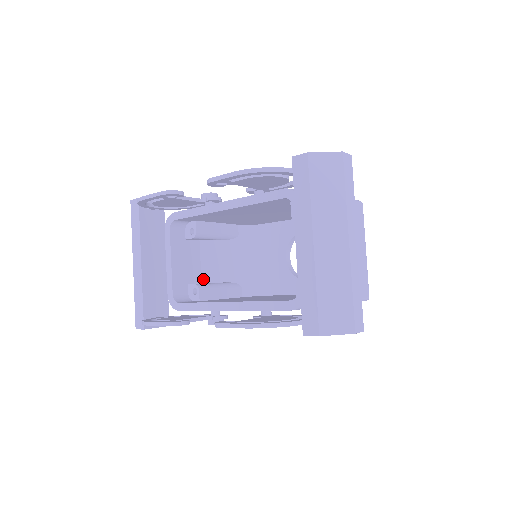
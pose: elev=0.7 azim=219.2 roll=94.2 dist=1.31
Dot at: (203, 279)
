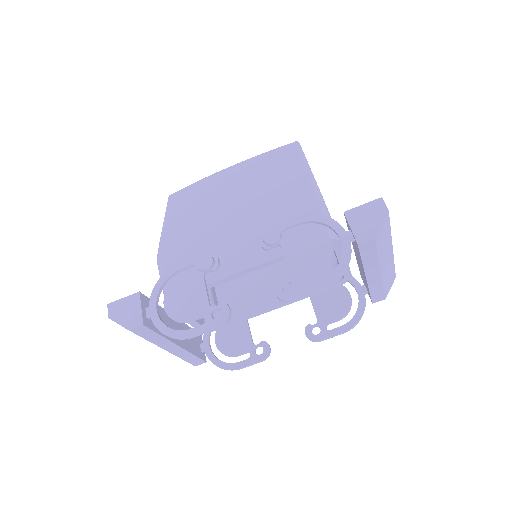
Dot at: occluded
